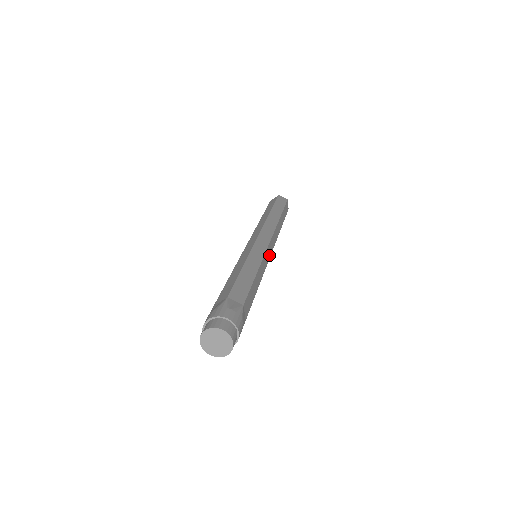
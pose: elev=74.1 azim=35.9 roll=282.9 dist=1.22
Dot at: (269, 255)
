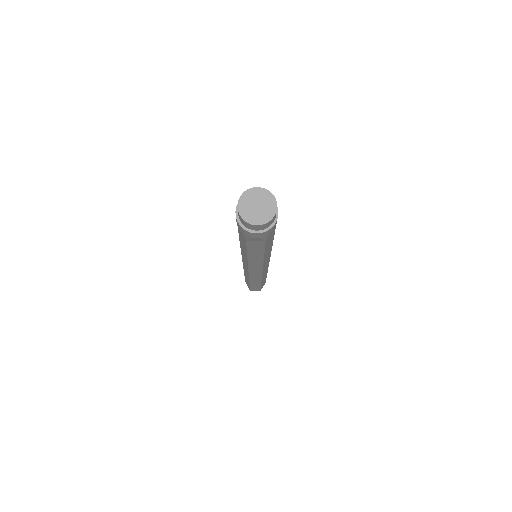
Dot at: occluded
